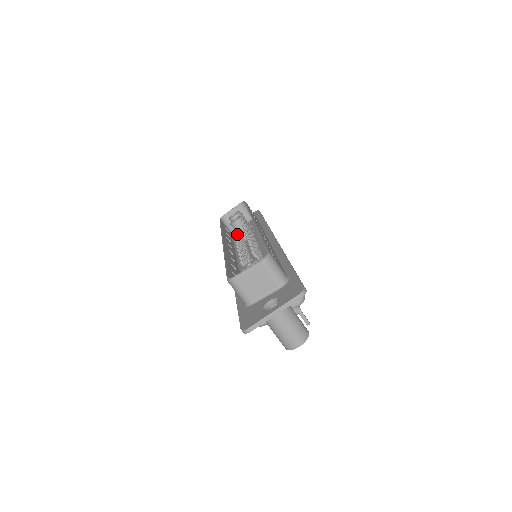
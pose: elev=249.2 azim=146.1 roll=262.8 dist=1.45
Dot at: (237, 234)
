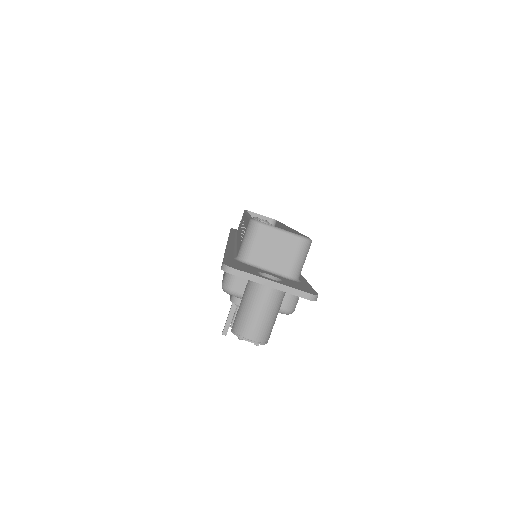
Dot at: occluded
